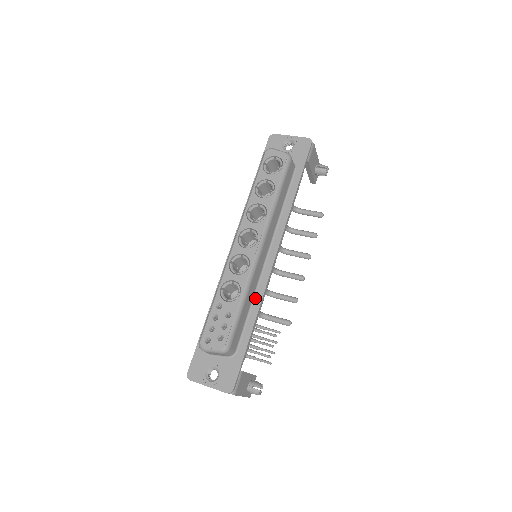
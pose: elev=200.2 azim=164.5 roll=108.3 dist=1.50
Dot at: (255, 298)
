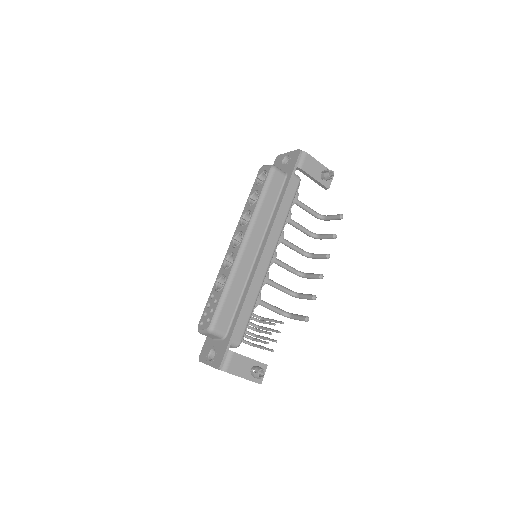
Dot at: (245, 289)
